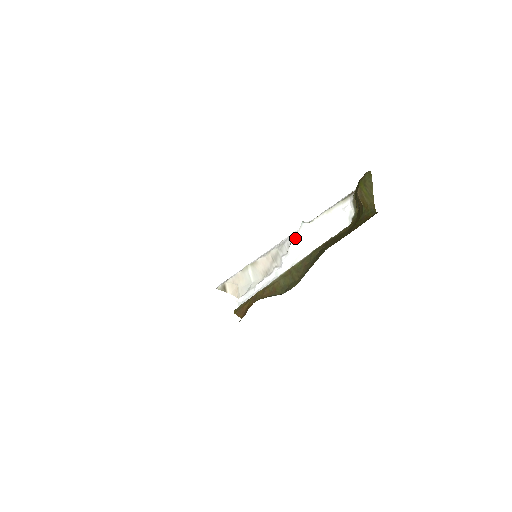
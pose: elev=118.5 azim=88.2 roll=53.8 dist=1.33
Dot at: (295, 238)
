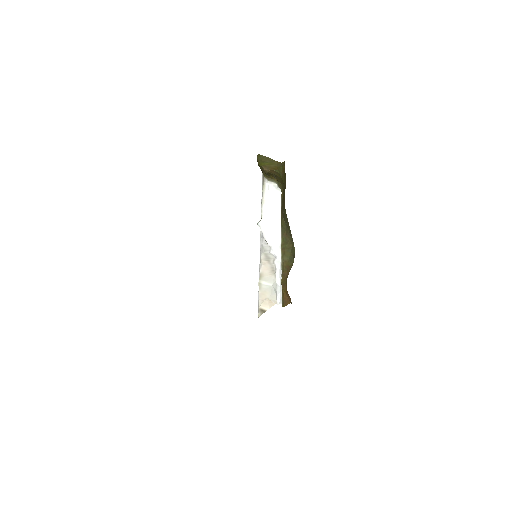
Dot at: (264, 235)
